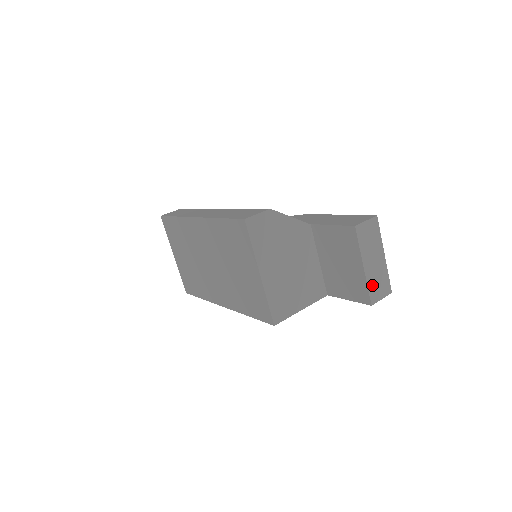
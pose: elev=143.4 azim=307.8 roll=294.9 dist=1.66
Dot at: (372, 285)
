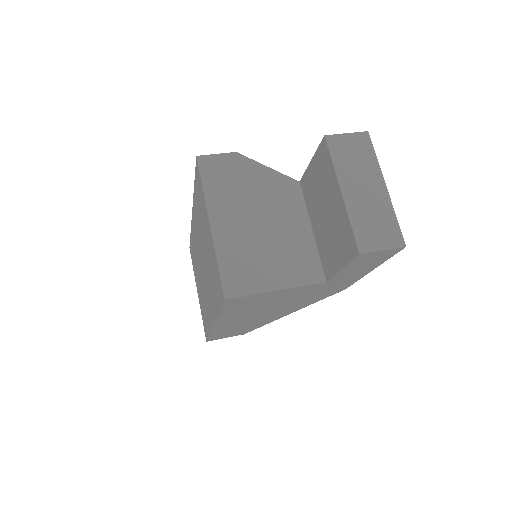
Dot at: (360, 223)
